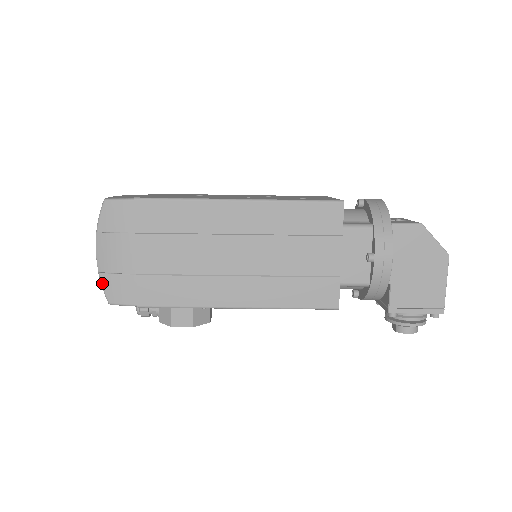
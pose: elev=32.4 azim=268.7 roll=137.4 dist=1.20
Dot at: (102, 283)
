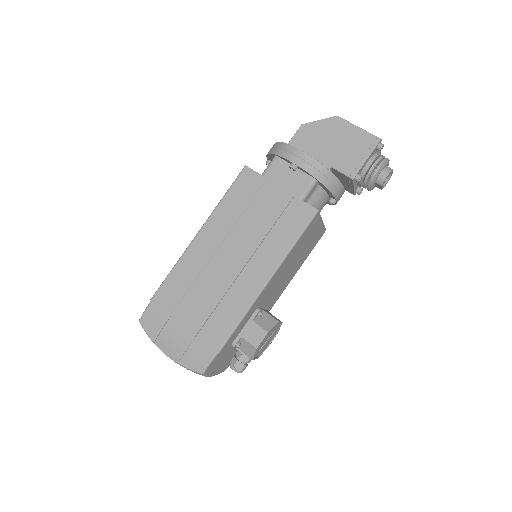
Dot at: (186, 367)
